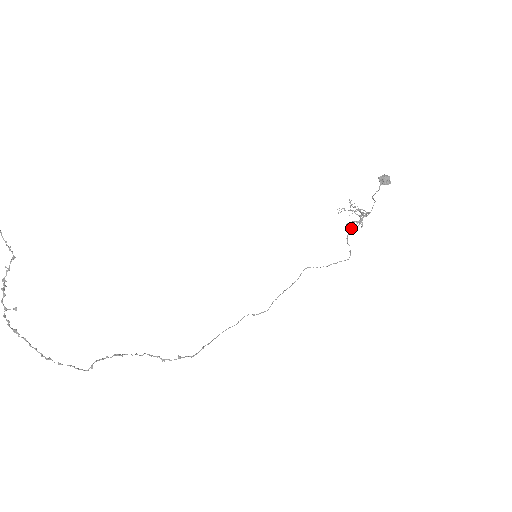
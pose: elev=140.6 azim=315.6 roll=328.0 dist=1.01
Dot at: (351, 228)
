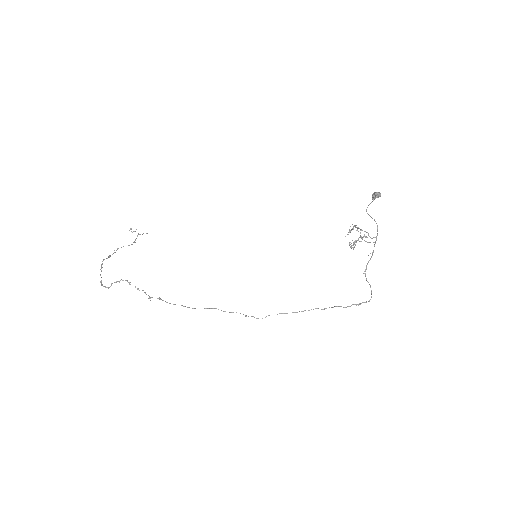
Dot at: (352, 247)
